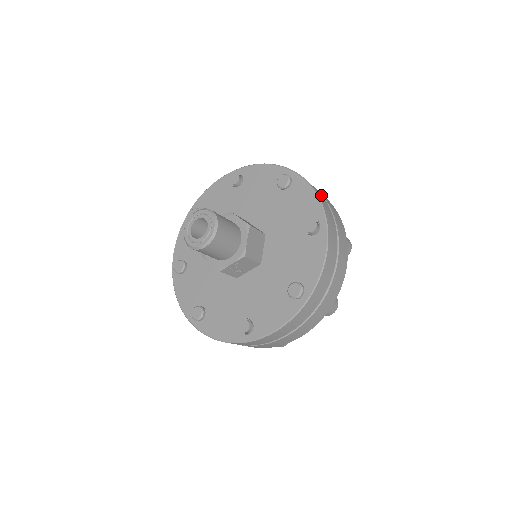
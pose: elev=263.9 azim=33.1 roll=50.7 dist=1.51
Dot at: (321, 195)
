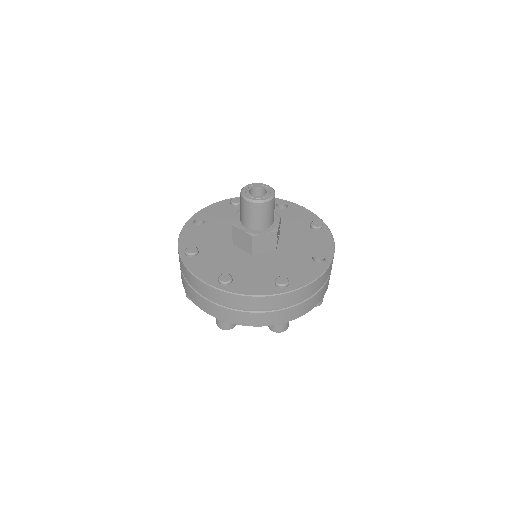
Dot at: occluded
